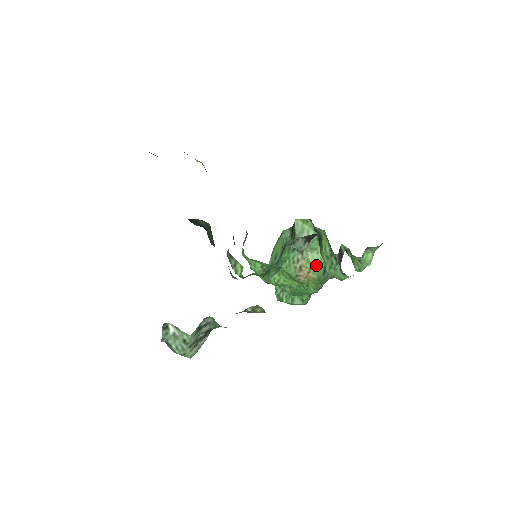
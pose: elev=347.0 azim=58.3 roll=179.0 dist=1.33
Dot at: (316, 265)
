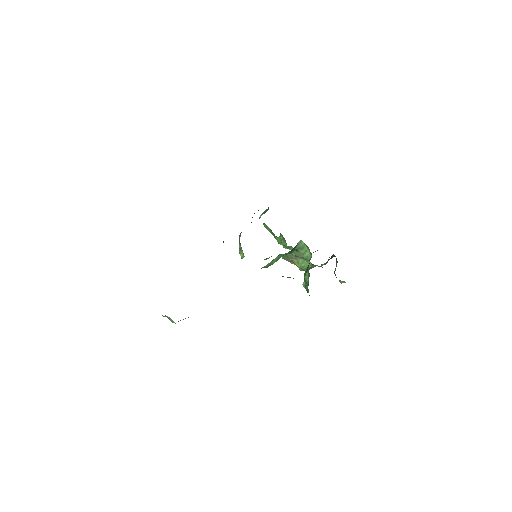
Dot at: (303, 267)
